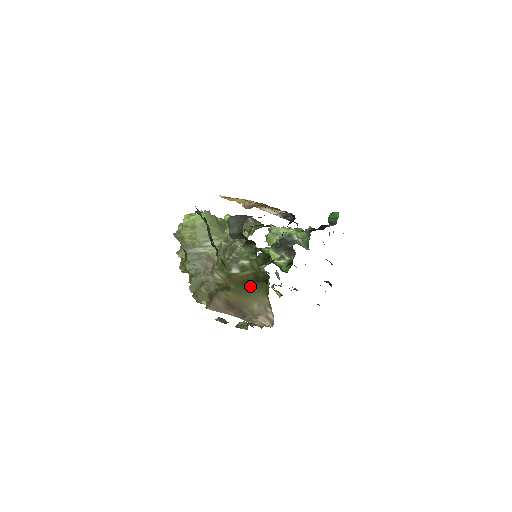
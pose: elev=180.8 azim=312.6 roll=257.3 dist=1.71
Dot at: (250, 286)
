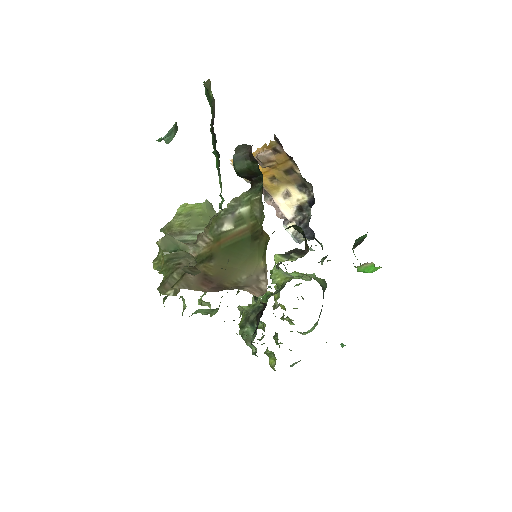
Dot at: (242, 250)
